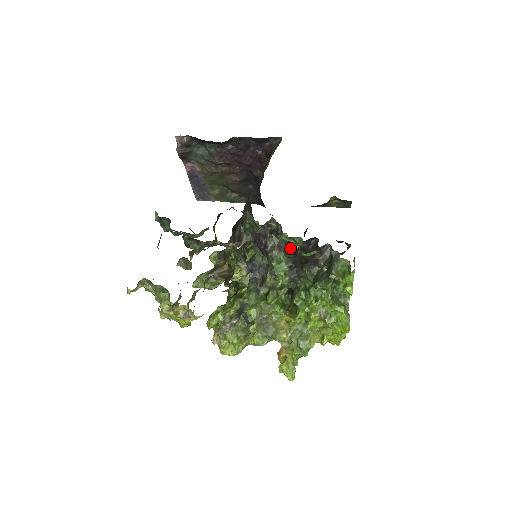
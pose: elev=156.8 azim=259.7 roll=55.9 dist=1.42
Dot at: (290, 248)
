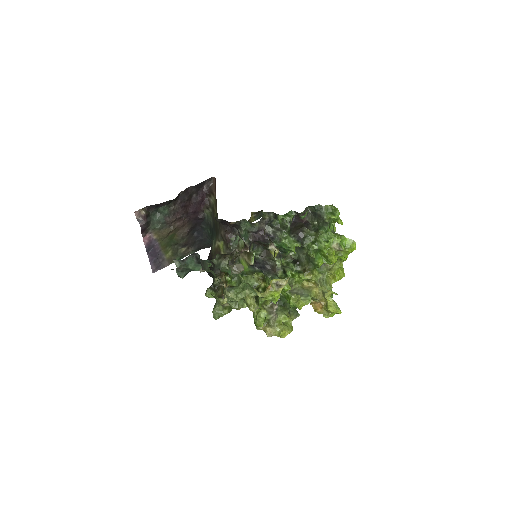
Dot at: (288, 223)
